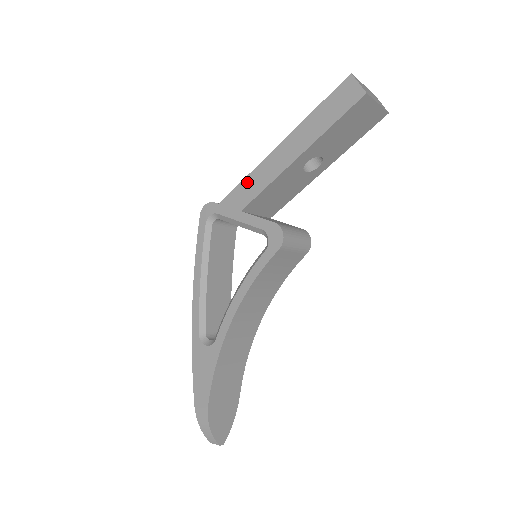
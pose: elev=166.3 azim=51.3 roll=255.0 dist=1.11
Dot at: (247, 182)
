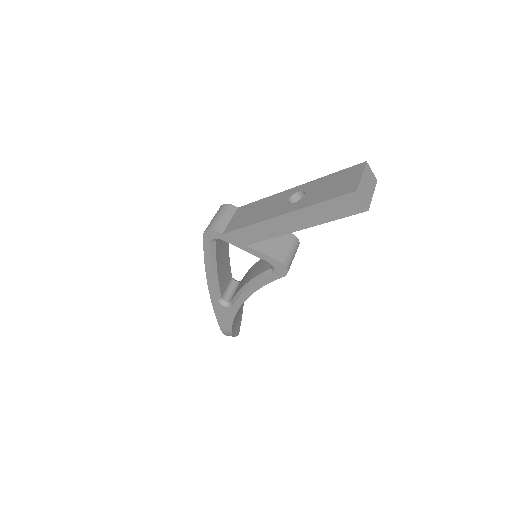
Dot at: (251, 229)
